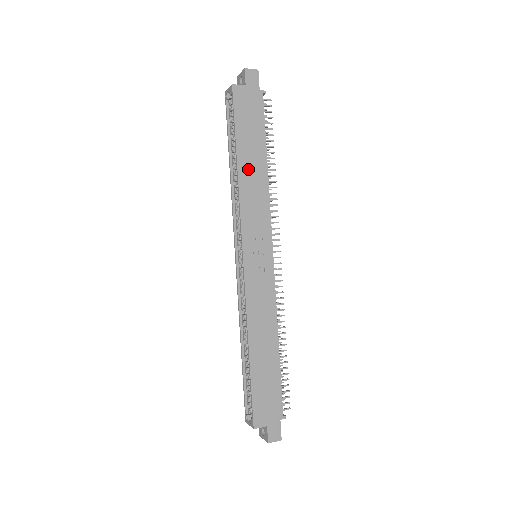
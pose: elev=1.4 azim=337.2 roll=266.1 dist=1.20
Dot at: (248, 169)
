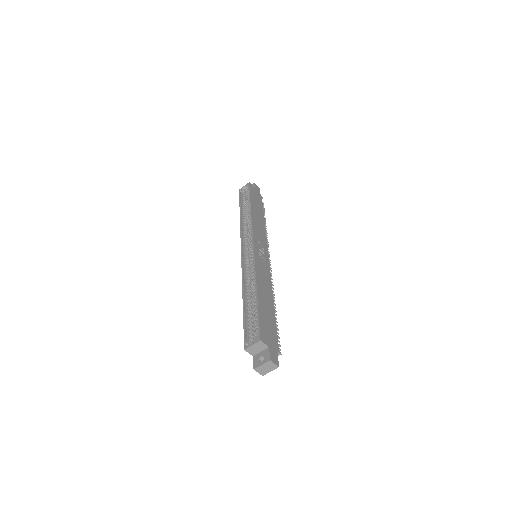
Dot at: (256, 214)
